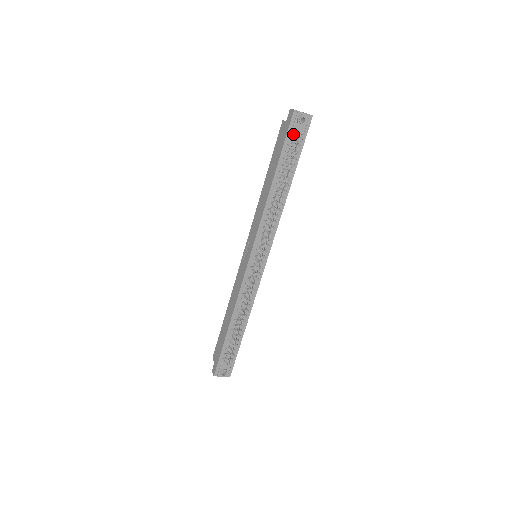
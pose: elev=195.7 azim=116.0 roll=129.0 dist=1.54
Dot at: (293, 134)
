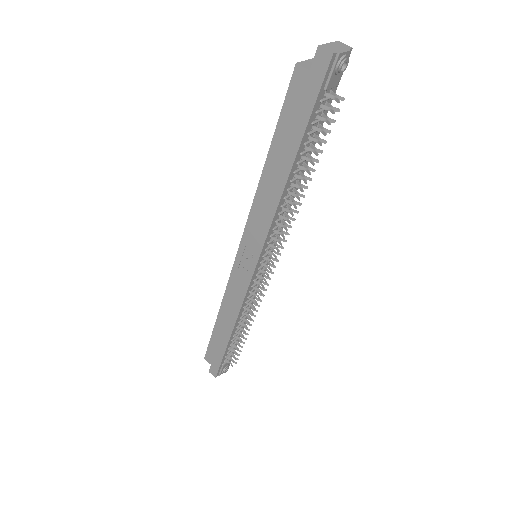
Dot at: (324, 92)
